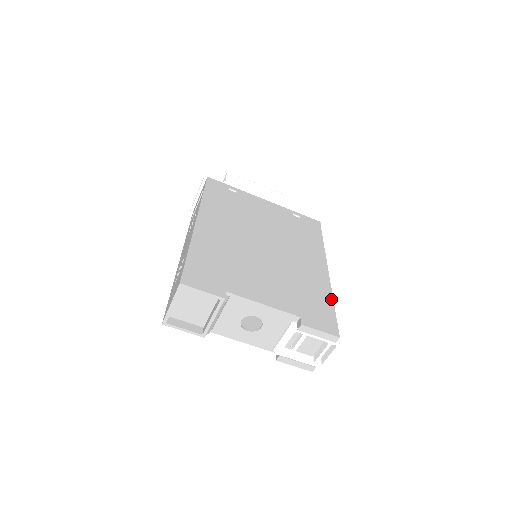
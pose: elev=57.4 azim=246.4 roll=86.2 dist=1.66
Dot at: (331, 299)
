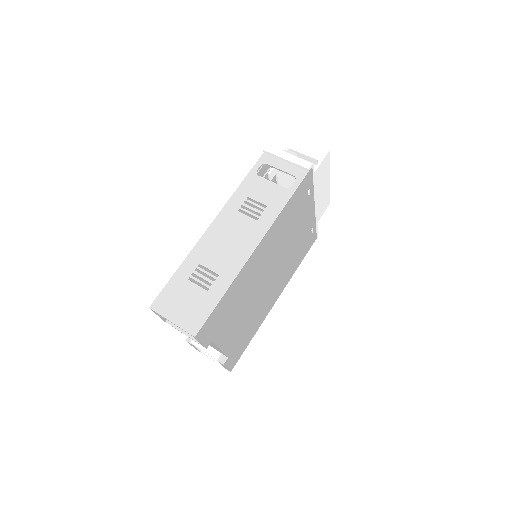
Dot at: occluded
